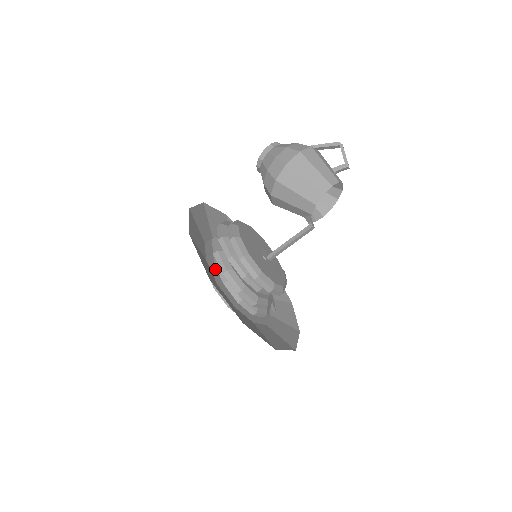
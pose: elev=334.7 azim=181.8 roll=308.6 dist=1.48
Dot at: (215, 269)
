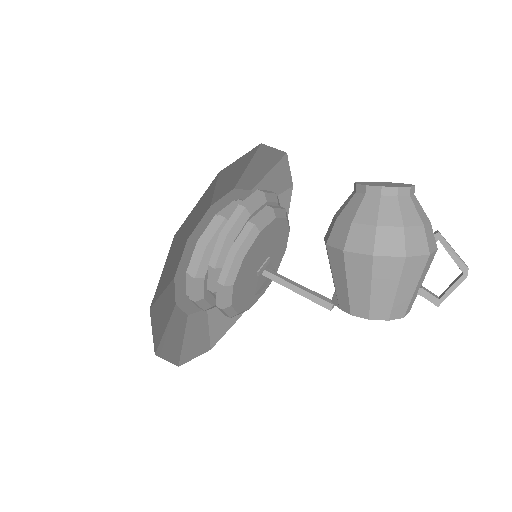
Dot at: (192, 250)
